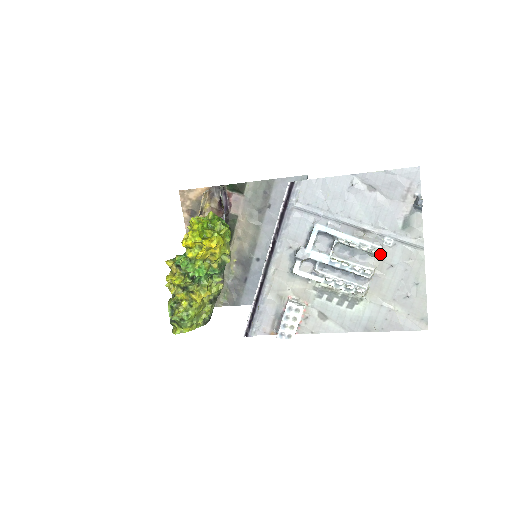
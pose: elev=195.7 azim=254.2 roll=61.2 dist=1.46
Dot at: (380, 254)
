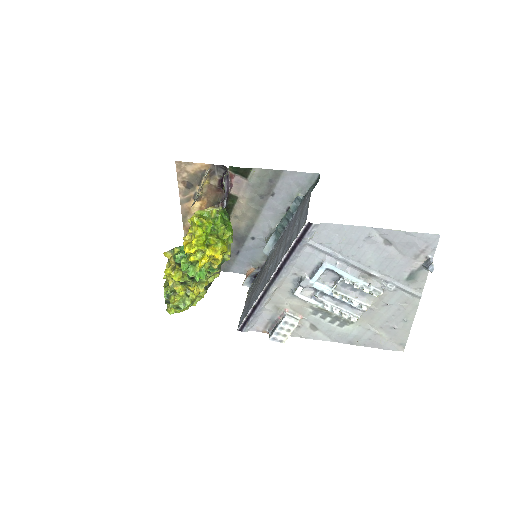
Dot at: (379, 294)
